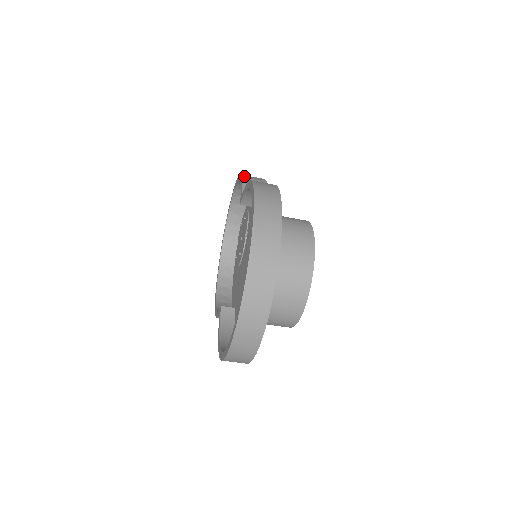
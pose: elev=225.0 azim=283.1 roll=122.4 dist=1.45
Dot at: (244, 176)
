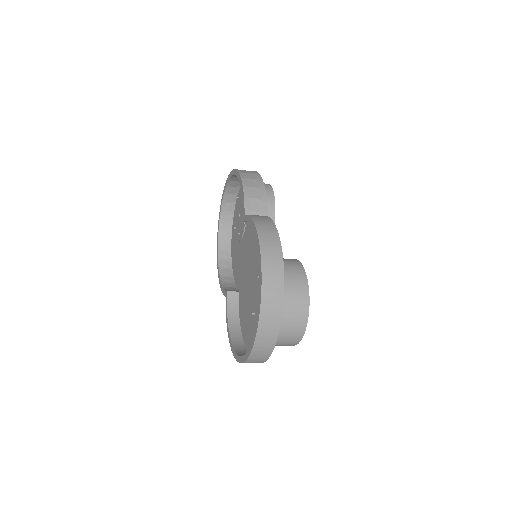
Dot at: (244, 183)
